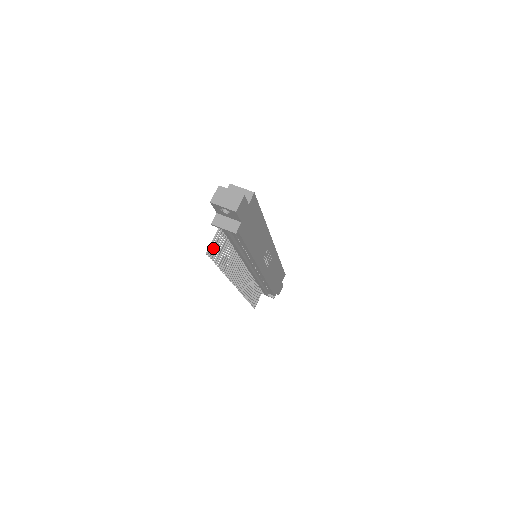
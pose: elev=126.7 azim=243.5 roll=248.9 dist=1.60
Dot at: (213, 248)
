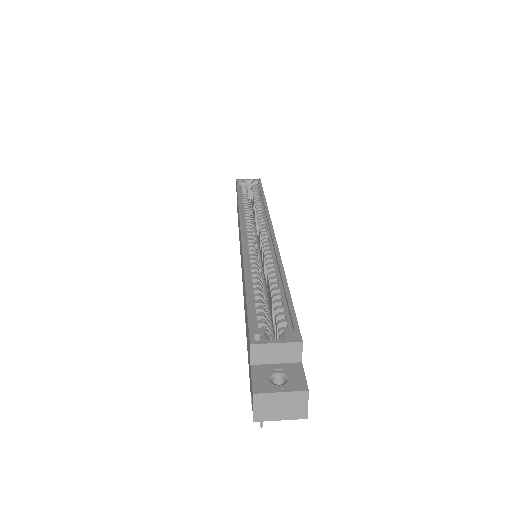
Dot at: occluded
